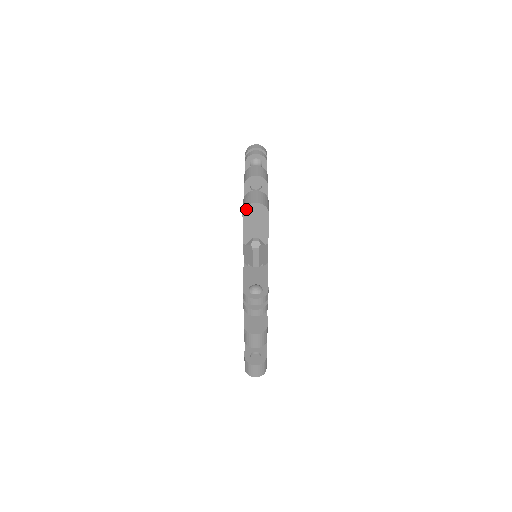
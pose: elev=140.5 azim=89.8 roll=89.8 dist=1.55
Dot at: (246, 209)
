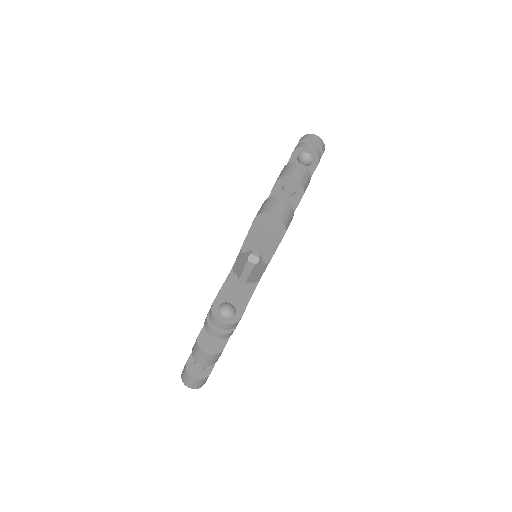
Dot at: (261, 216)
